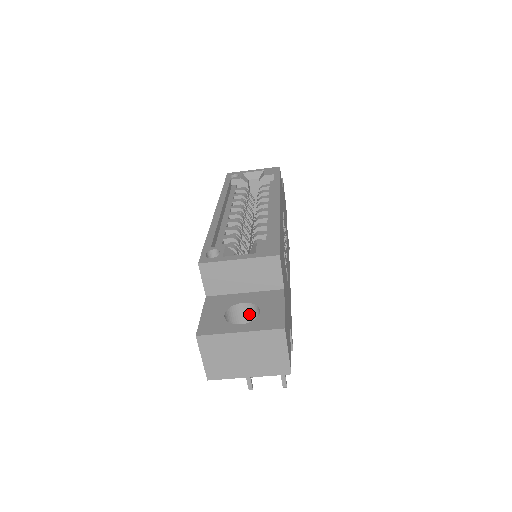
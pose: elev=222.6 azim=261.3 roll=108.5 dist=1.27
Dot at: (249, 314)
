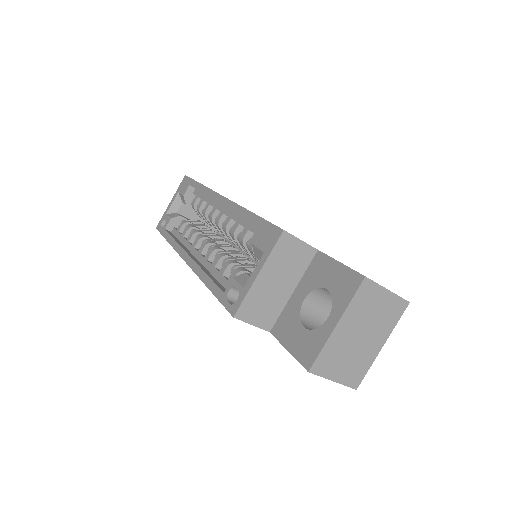
Dot at: (318, 302)
